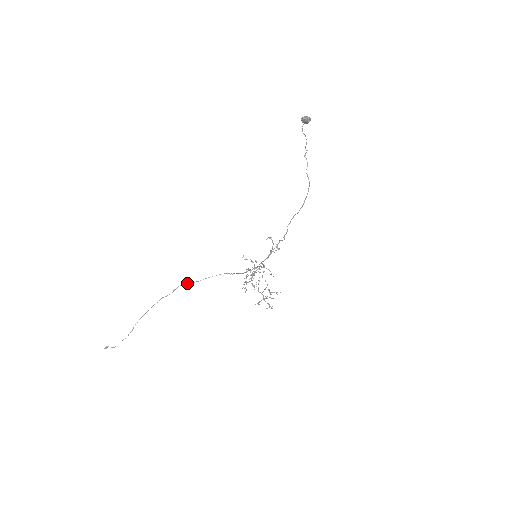
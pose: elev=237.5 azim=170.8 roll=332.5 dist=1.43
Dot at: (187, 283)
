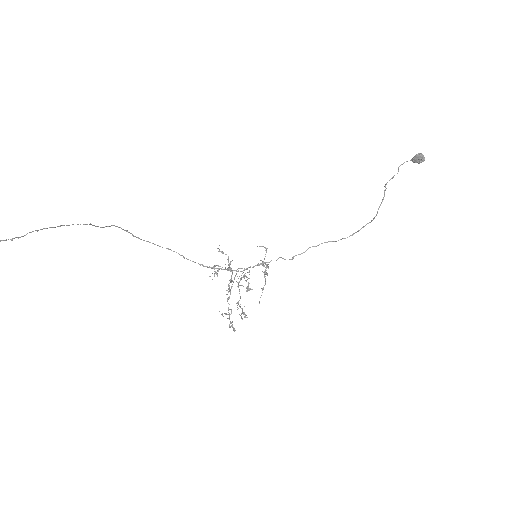
Dot at: (126, 230)
